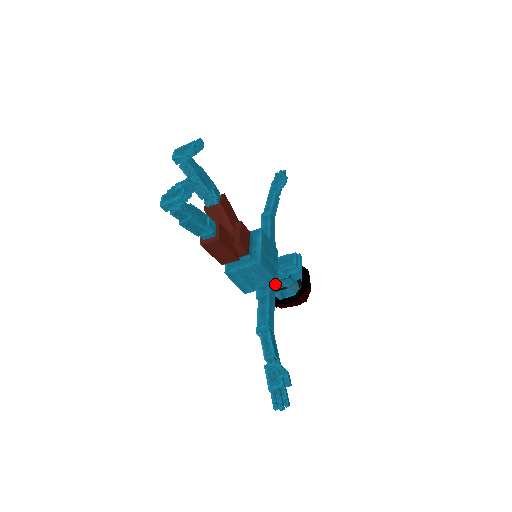
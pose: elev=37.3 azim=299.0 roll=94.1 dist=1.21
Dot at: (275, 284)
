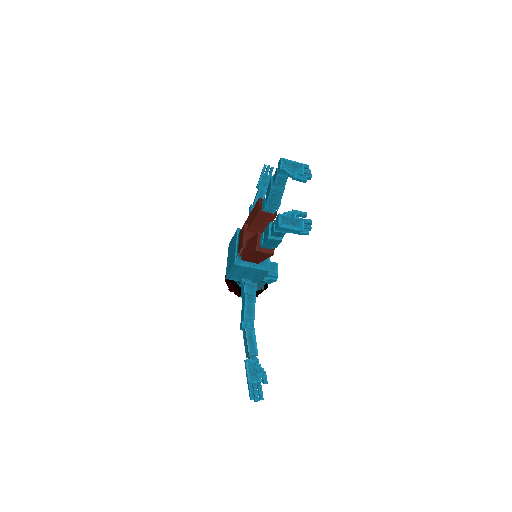
Dot at: occluded
